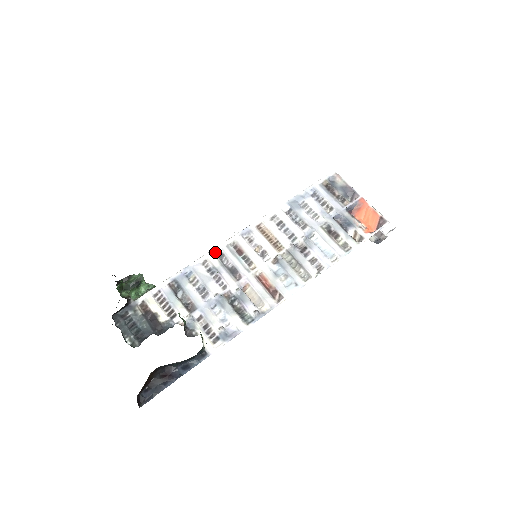
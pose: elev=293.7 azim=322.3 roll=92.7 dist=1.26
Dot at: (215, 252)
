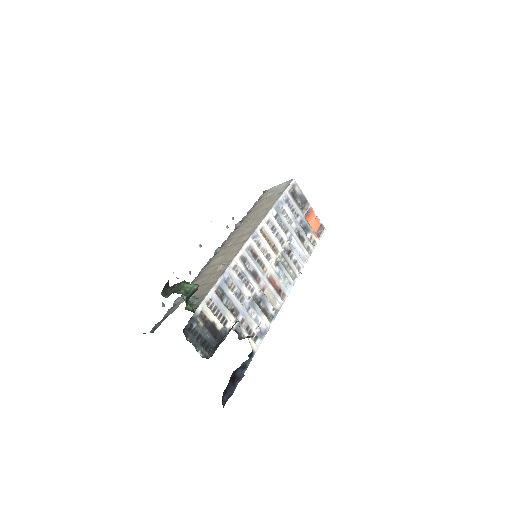
Dot at: (240, 256)
